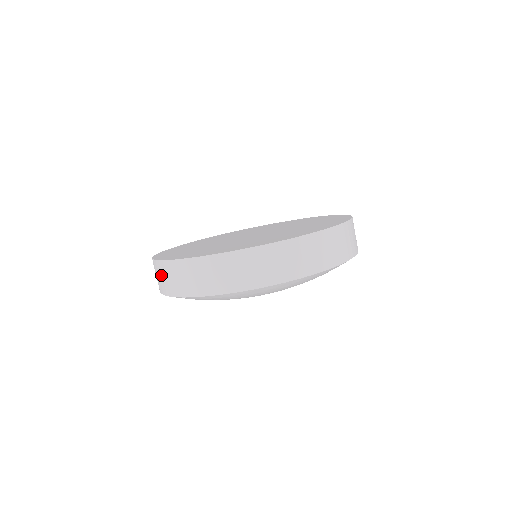
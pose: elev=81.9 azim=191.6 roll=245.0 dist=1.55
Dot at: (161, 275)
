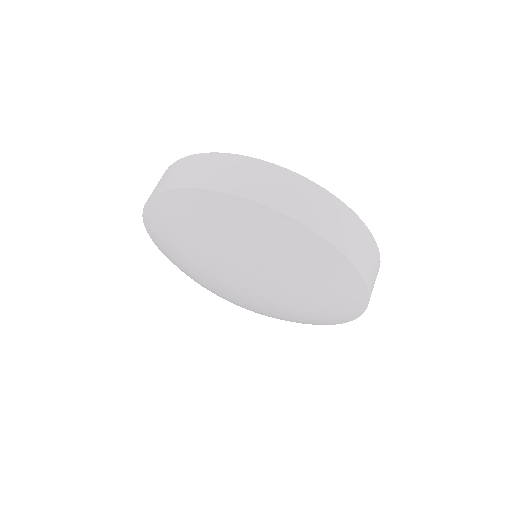
Dot at: occluded
